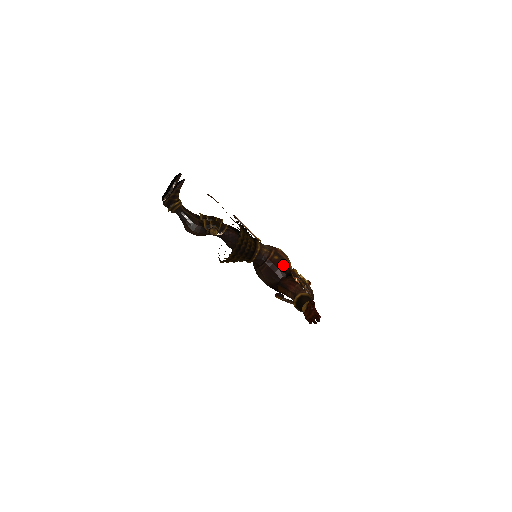
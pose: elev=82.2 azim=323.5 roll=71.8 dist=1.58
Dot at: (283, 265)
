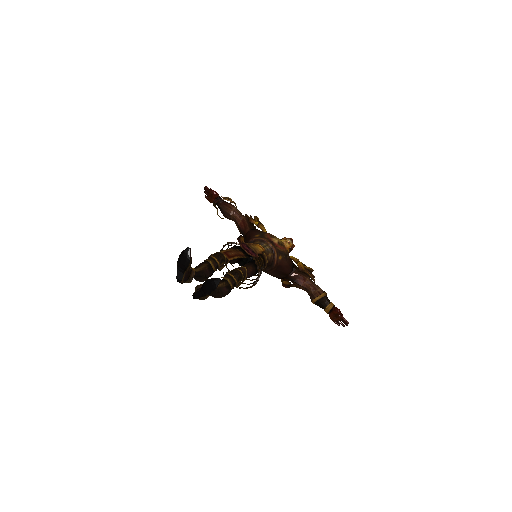
Dot at: (288, 262)
